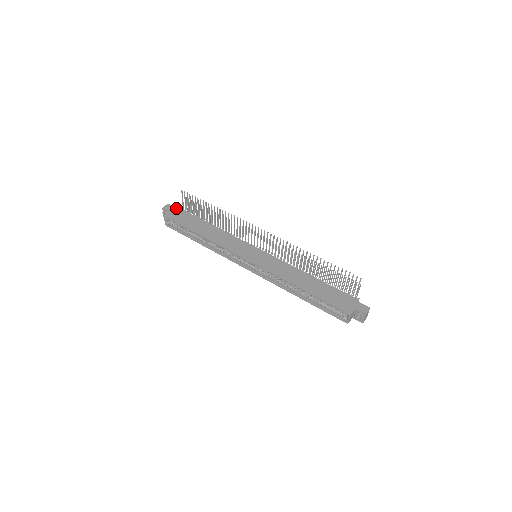
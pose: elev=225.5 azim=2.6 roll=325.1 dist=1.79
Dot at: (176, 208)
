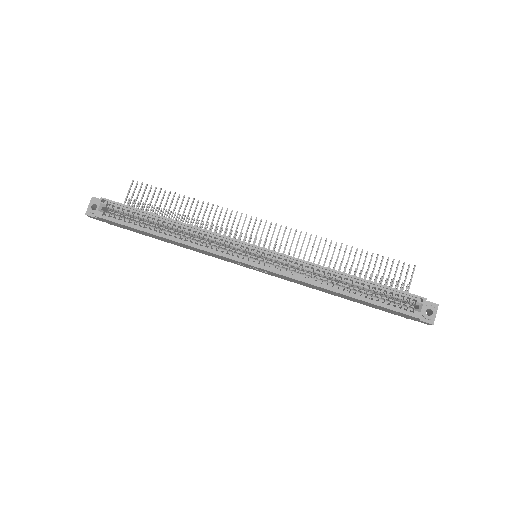
Dot at: occluded
